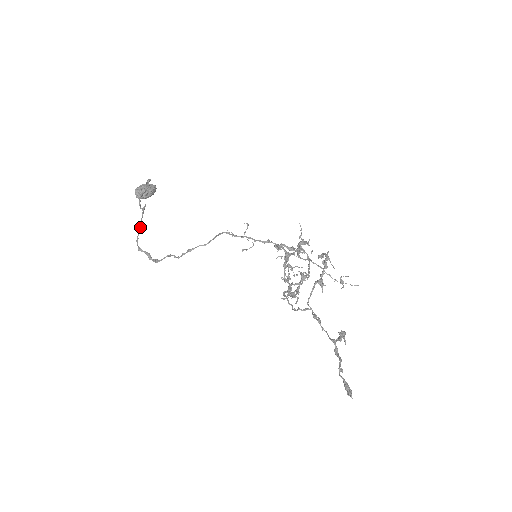
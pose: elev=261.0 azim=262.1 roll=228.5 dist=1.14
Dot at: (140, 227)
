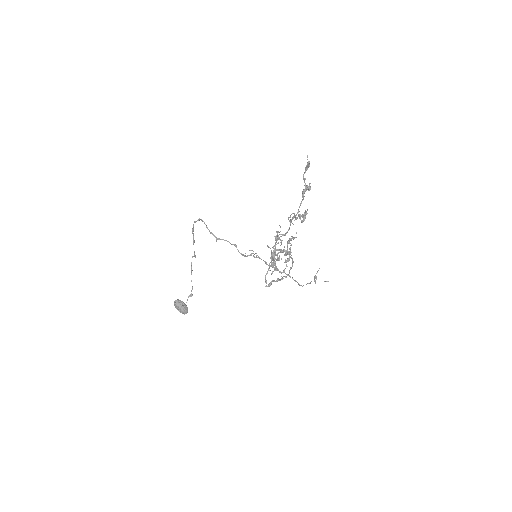
Dot at: occluded
